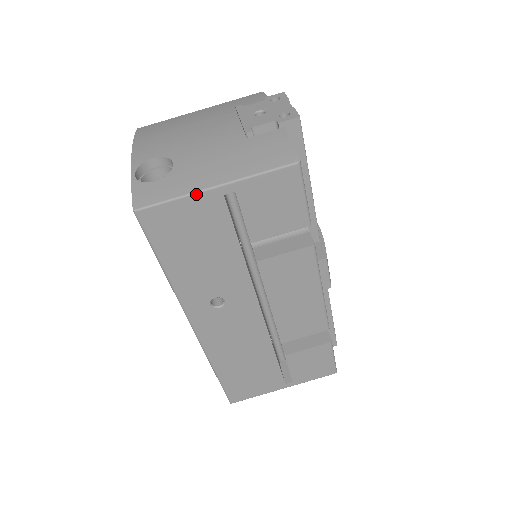
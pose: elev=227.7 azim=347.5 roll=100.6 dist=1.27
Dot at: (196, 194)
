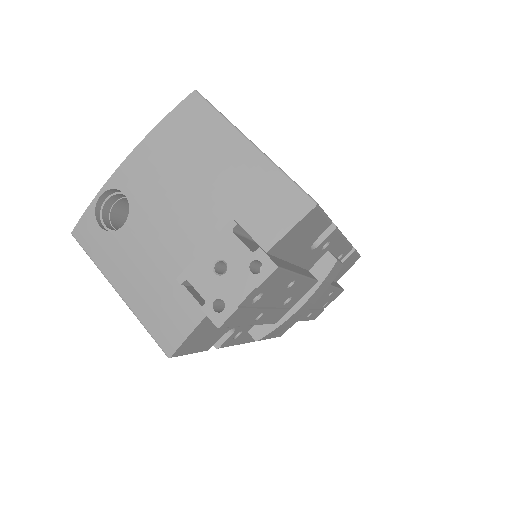
Dot at: (106, 277)
